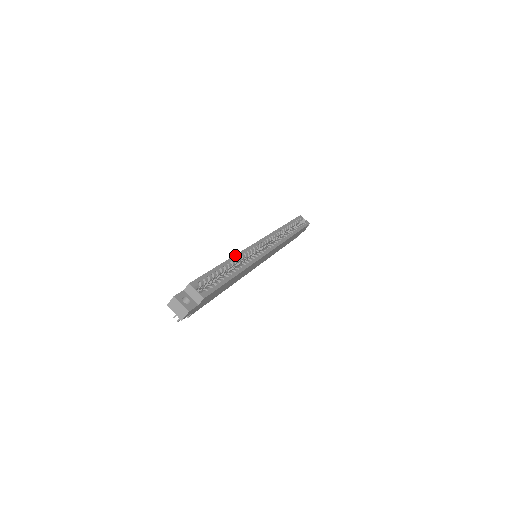
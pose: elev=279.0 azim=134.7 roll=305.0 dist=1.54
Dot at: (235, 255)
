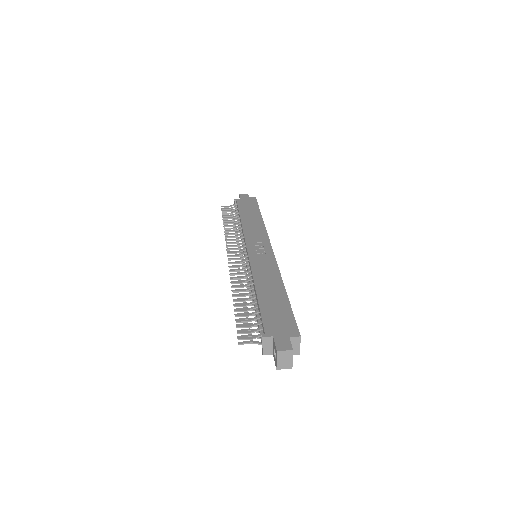
Dot at: occluded
